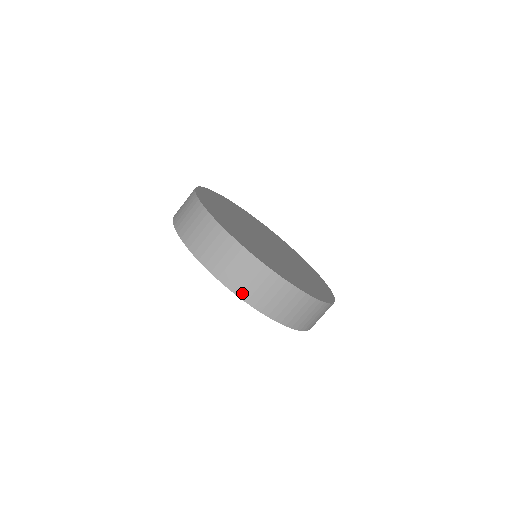
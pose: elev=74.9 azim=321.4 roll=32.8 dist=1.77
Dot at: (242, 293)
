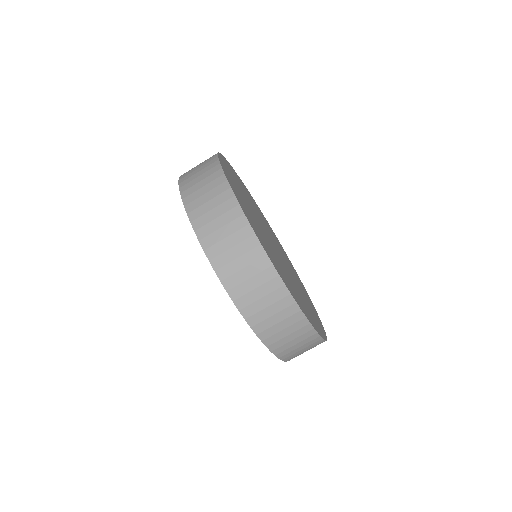
Dot at: (220, 268)
